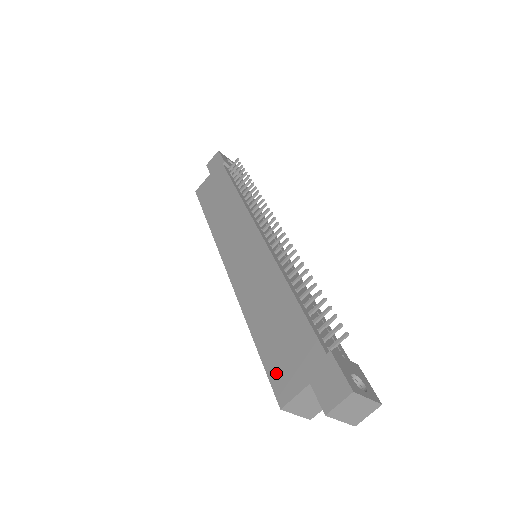
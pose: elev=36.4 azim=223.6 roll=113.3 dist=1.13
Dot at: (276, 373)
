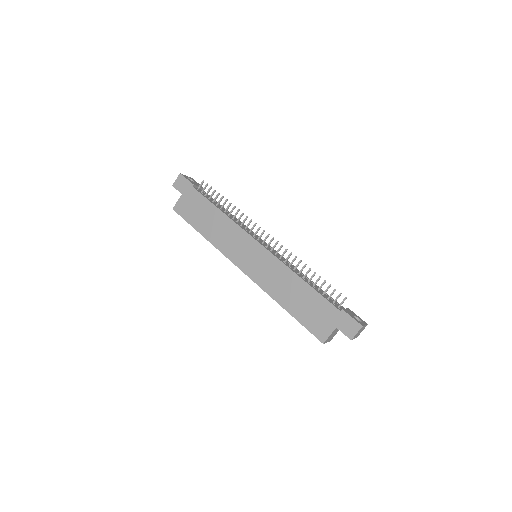
Dot at: (312, 327)
